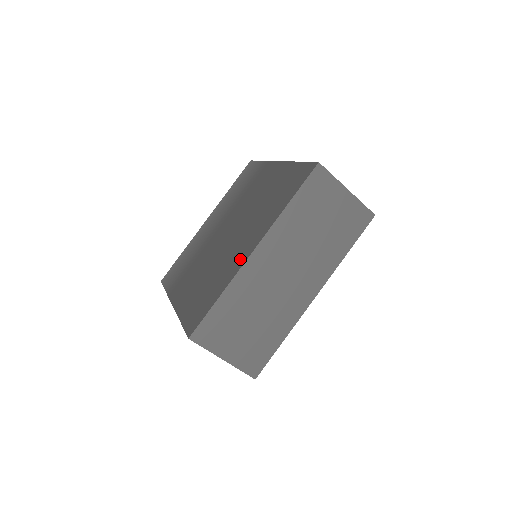
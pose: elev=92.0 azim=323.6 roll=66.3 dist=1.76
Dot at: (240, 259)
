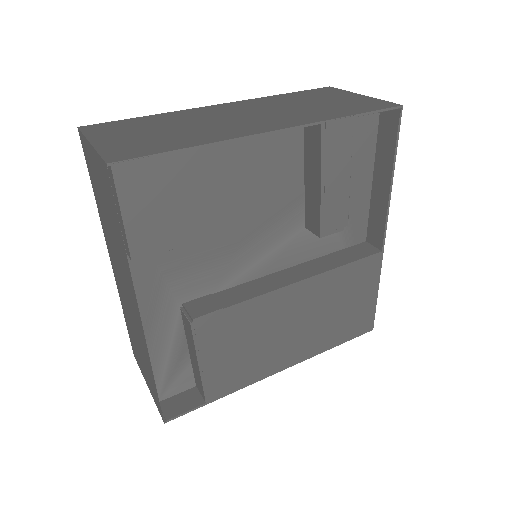
Dot at: occluded
